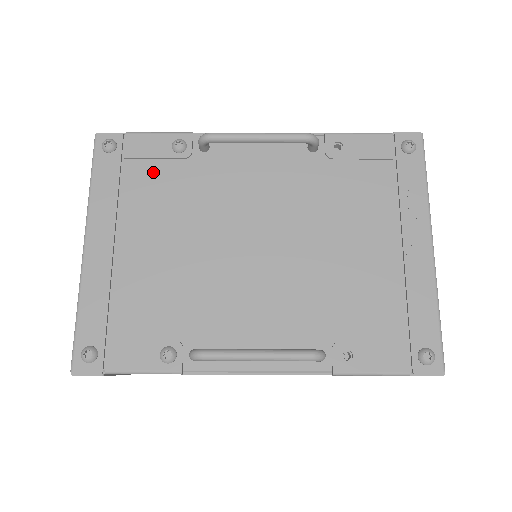
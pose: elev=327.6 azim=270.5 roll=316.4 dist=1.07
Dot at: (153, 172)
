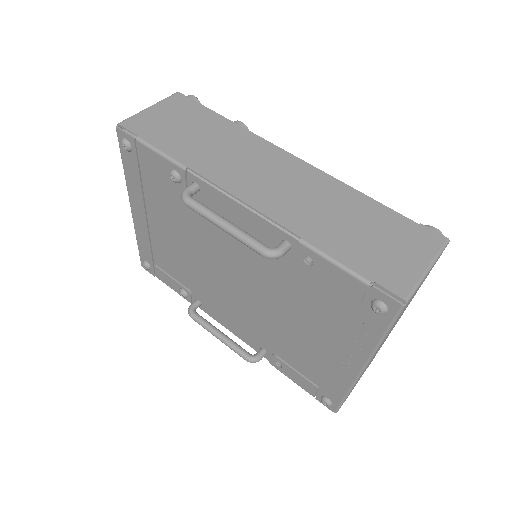
Dot at: (161, 184)
